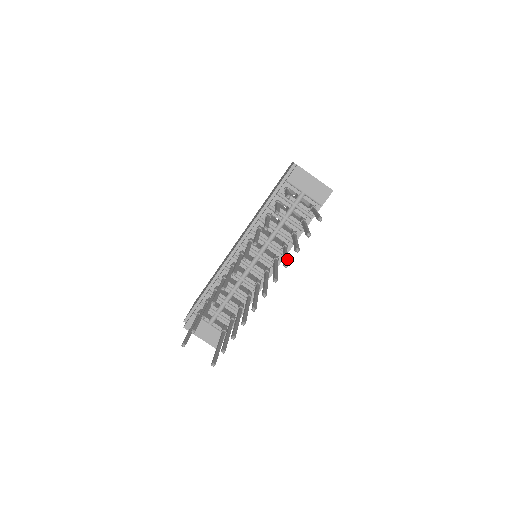
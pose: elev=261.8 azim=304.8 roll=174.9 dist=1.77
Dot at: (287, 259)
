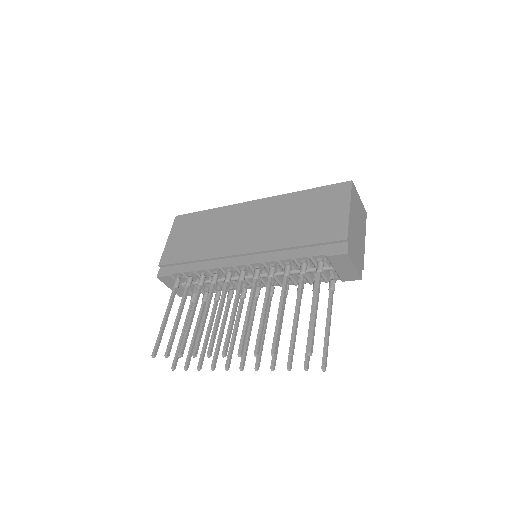
Dot at: occluded
